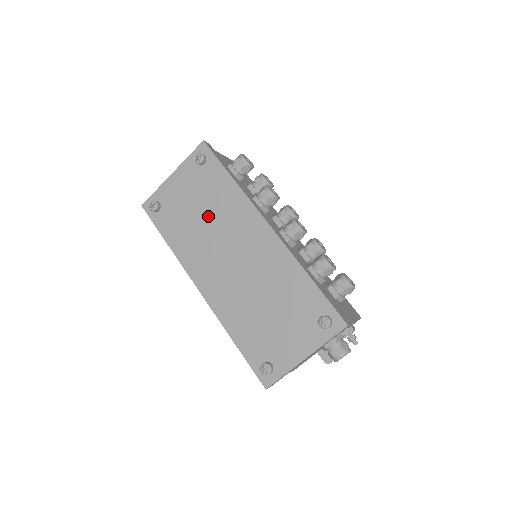
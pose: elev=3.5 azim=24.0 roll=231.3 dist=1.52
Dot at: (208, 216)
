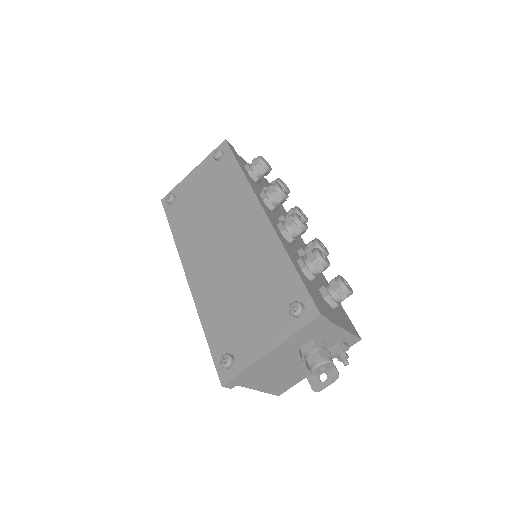
Dot at: (212, 205)
